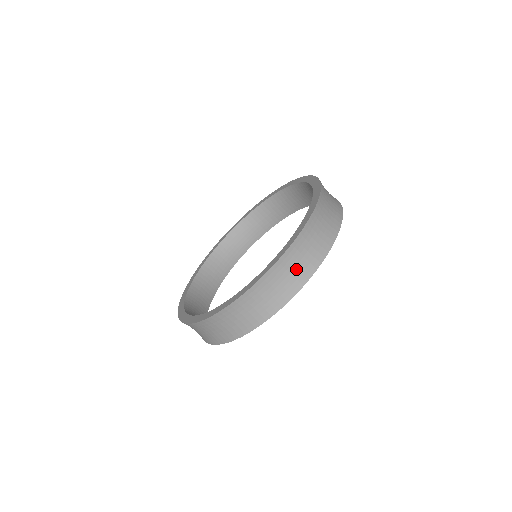
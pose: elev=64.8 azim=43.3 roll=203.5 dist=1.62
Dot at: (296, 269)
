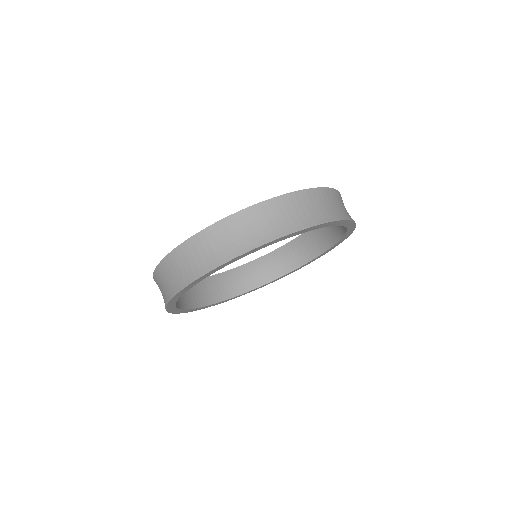
Dot at: (332, 207)
